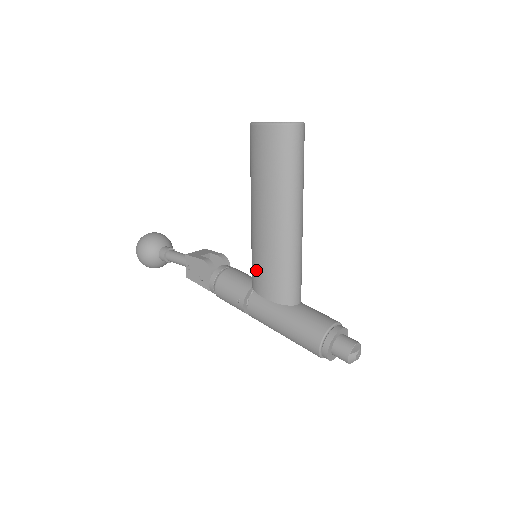
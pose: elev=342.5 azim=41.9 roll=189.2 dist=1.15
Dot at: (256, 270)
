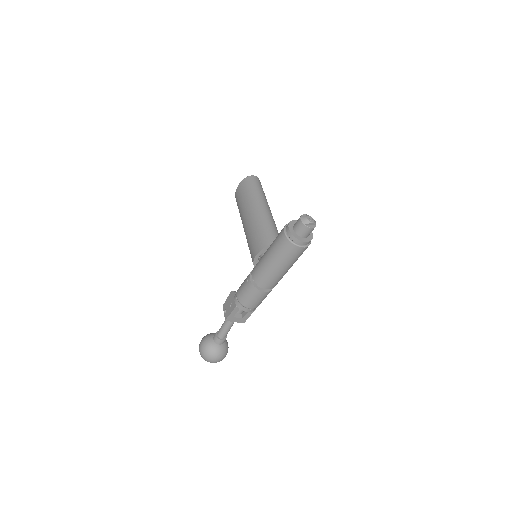
Dot at: (250, 249)
